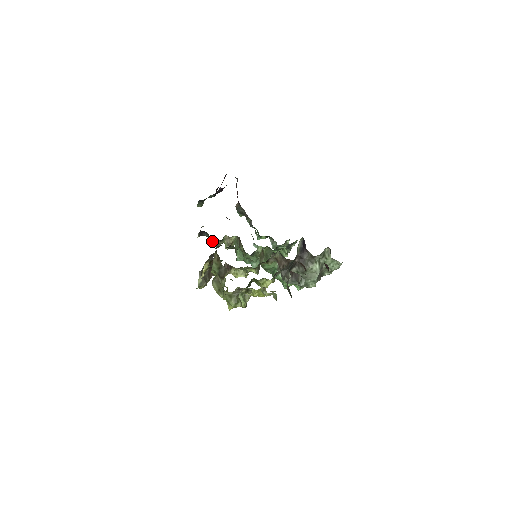
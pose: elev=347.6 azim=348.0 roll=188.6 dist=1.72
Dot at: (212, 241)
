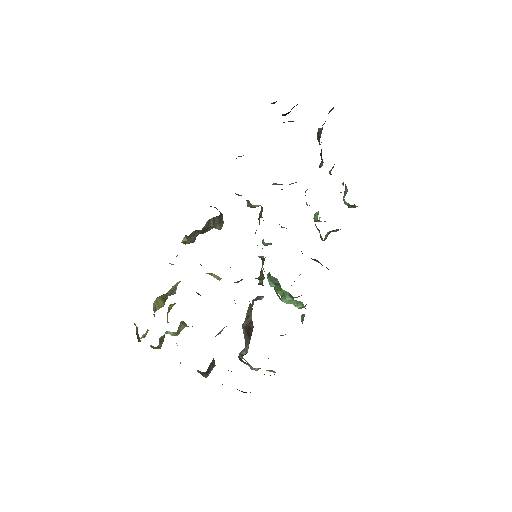
Dot at: occluded
